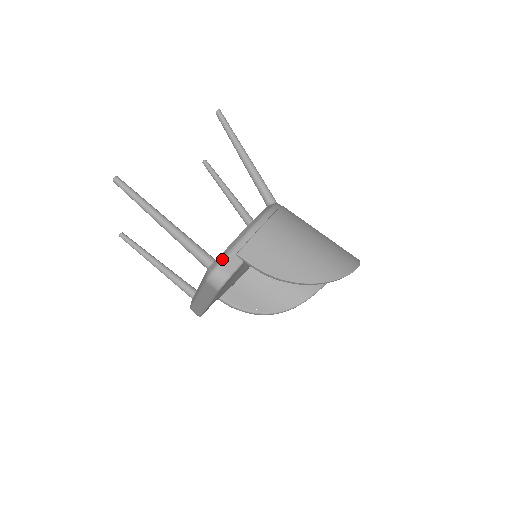
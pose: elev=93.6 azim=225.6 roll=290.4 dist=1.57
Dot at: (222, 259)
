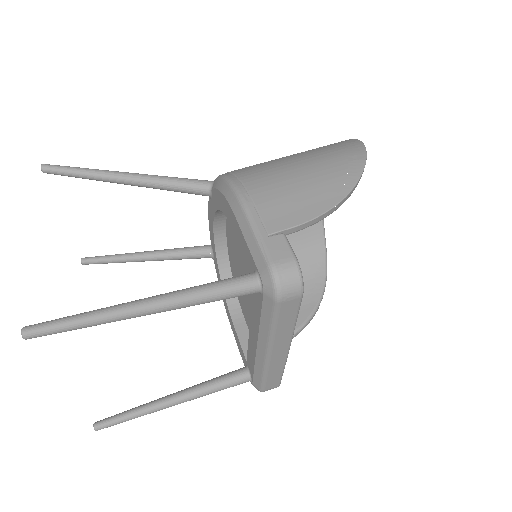
Dot at: (264, 256)
